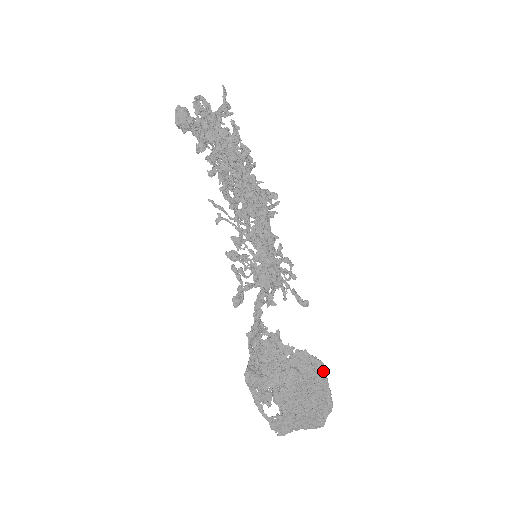
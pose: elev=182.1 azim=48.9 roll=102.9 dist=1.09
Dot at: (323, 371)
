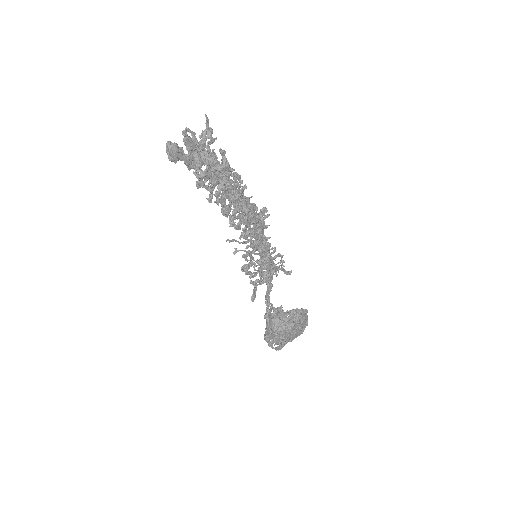
Dot at: (306, 313)
